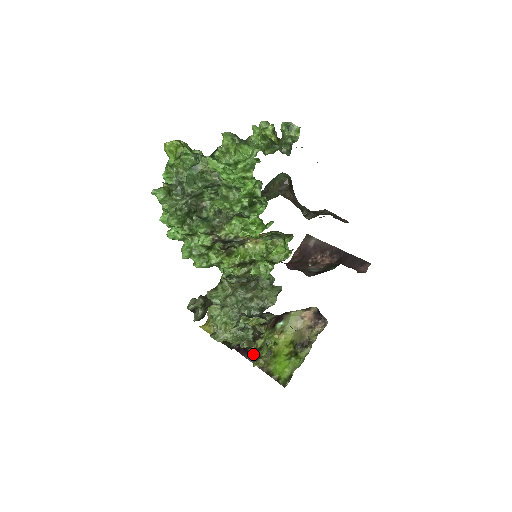
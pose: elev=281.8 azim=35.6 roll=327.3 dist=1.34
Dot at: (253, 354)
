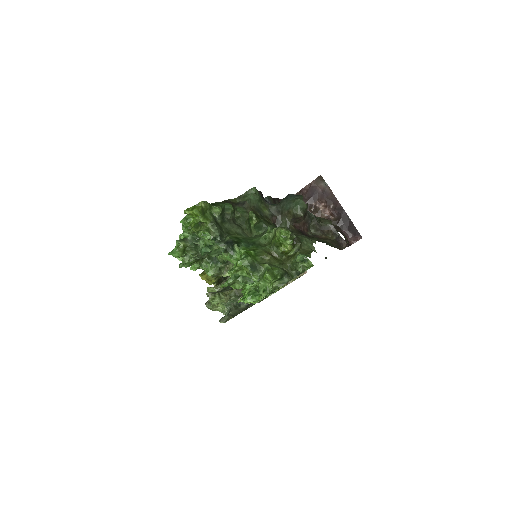
Dot at: occluded
